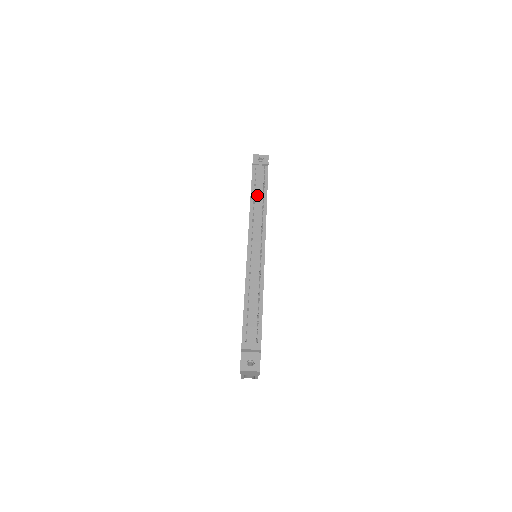
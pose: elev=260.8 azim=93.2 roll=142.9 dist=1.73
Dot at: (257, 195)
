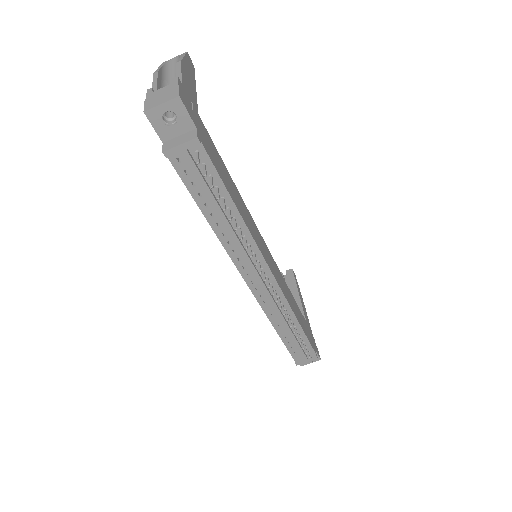
Dot at: (217, 216)
